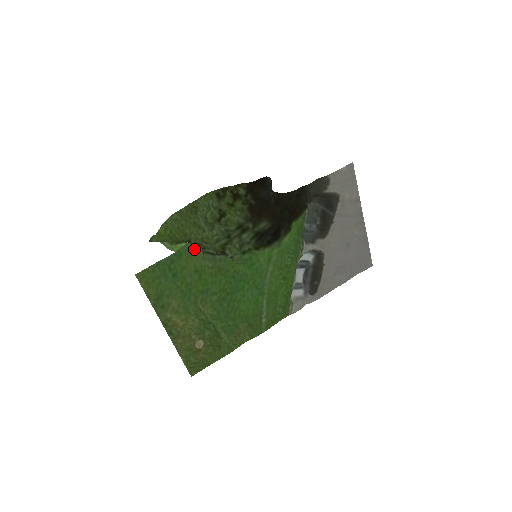
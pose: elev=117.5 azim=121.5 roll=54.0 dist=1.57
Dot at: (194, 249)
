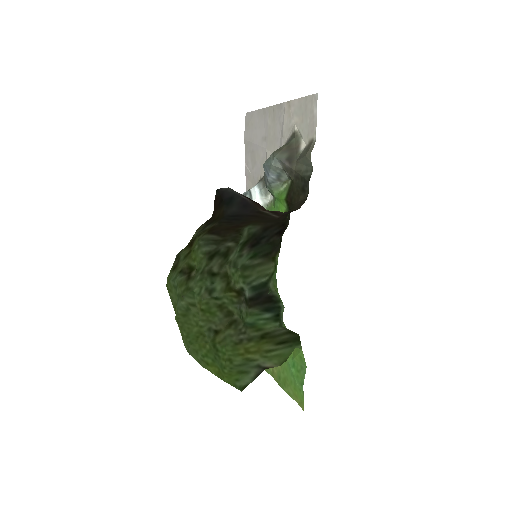
Dot at: (298, 341)
